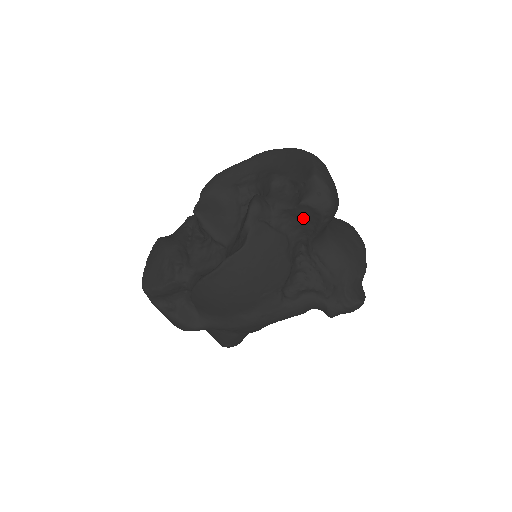
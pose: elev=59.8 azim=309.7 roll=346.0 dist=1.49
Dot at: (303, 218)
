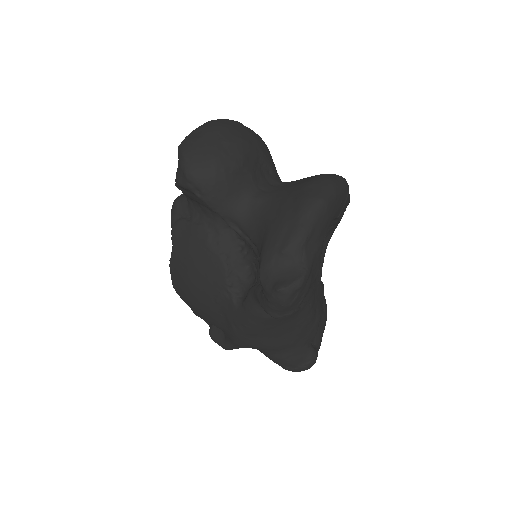
Dot at: (197, 200)
